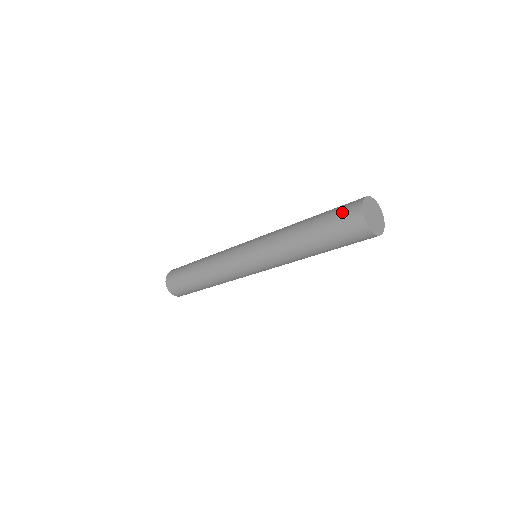
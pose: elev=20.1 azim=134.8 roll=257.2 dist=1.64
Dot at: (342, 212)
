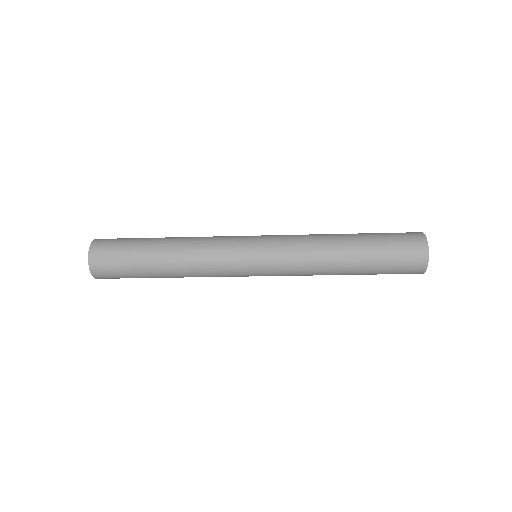
Dot at: (404, 263)
